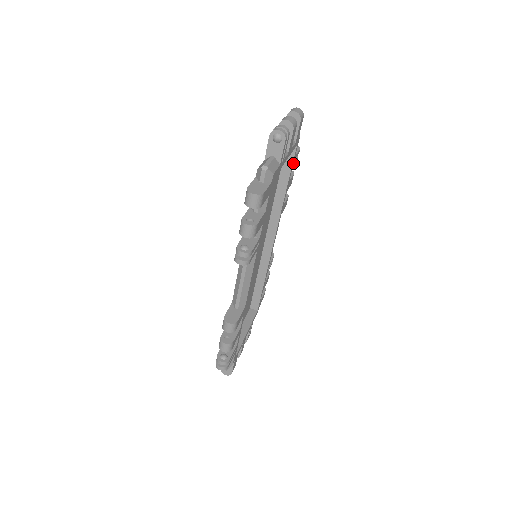
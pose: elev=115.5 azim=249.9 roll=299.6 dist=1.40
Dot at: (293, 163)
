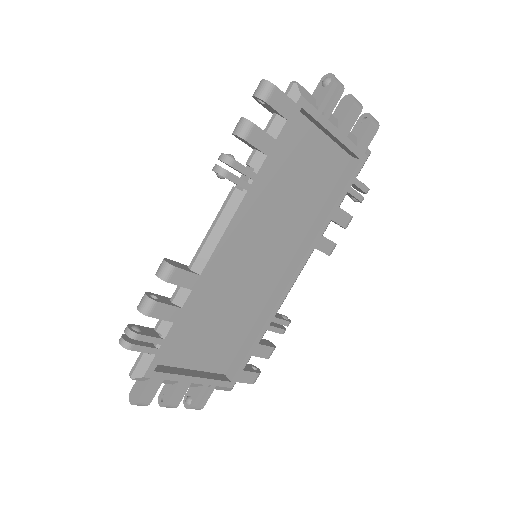
Dot at: (351, 185)
